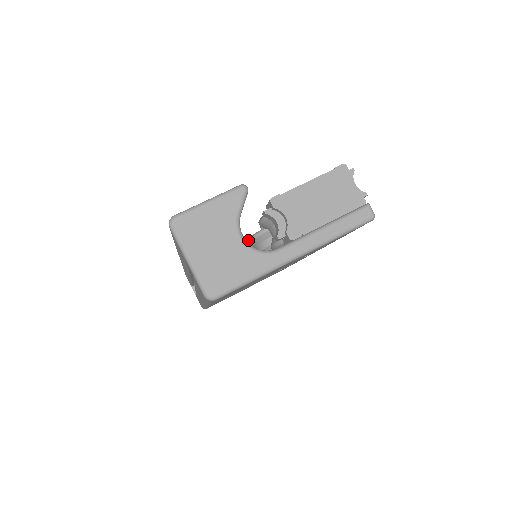
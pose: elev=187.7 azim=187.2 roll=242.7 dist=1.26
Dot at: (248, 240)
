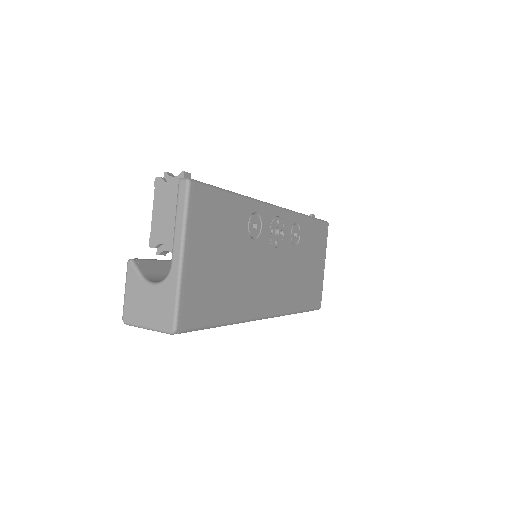
Dot at: occluded
